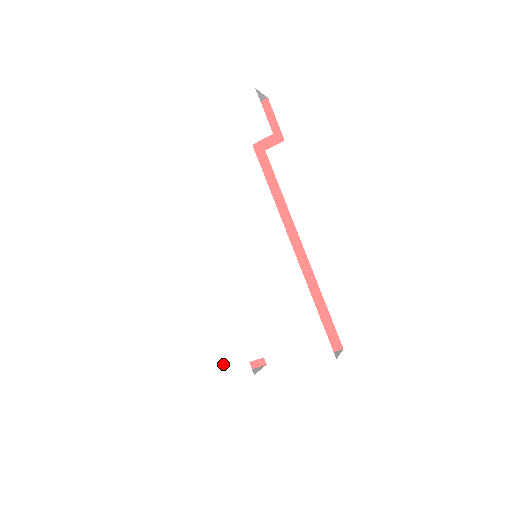
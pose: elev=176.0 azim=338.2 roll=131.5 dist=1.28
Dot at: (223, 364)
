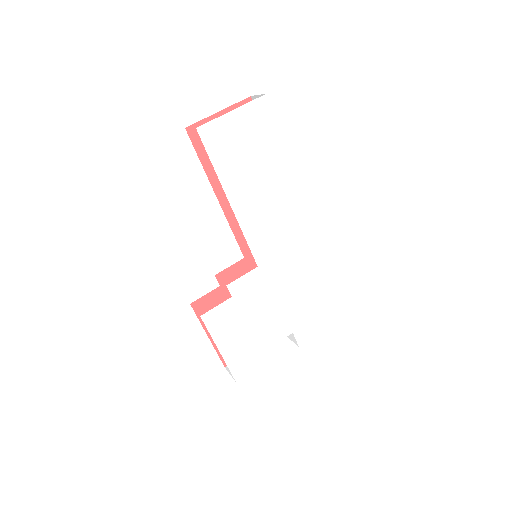
Dot at: (240, 362)
